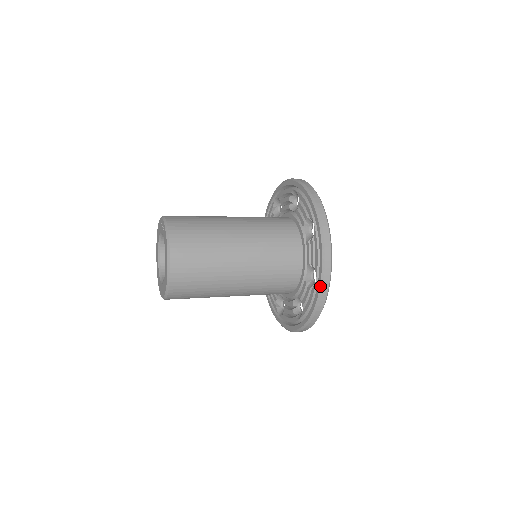
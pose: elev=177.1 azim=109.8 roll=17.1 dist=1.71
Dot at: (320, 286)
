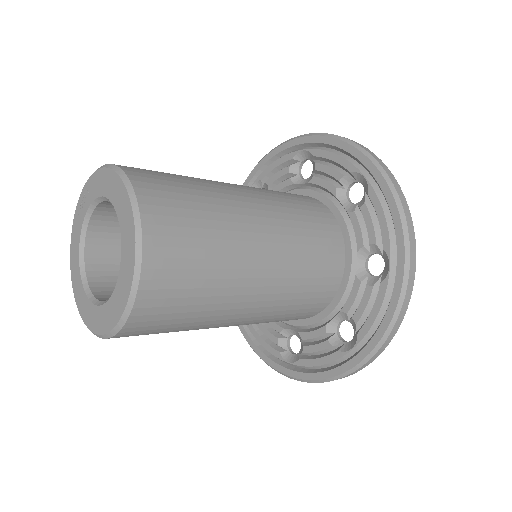
Dot at: (376, 166)
